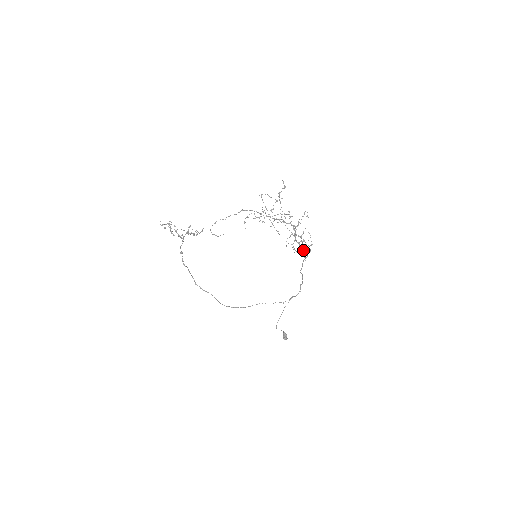
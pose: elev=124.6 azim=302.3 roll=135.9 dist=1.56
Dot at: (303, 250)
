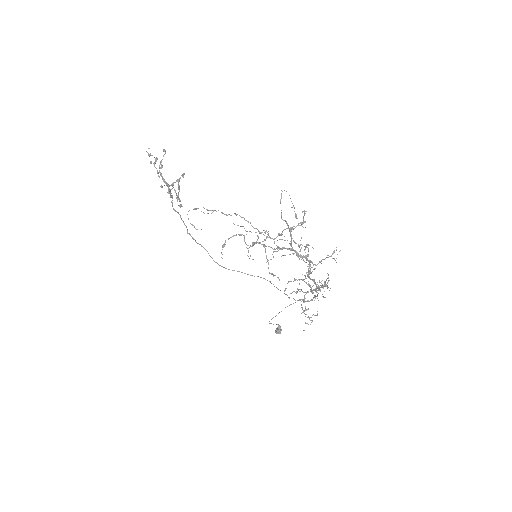
Dot at: (317, 288)
